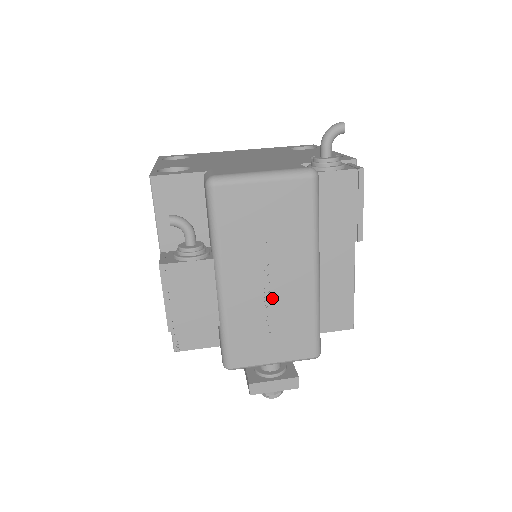
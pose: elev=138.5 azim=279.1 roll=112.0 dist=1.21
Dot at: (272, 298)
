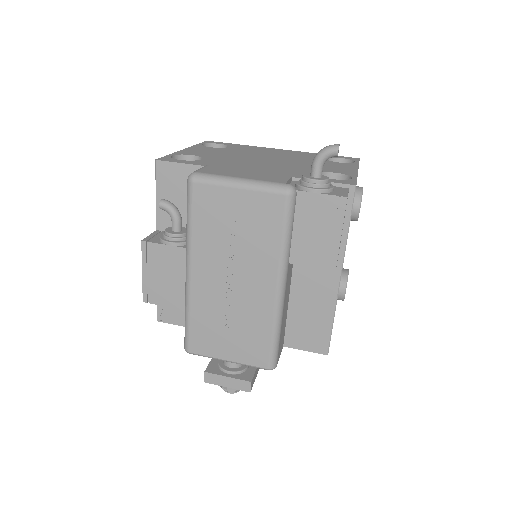
Dot at: (233, 300)
